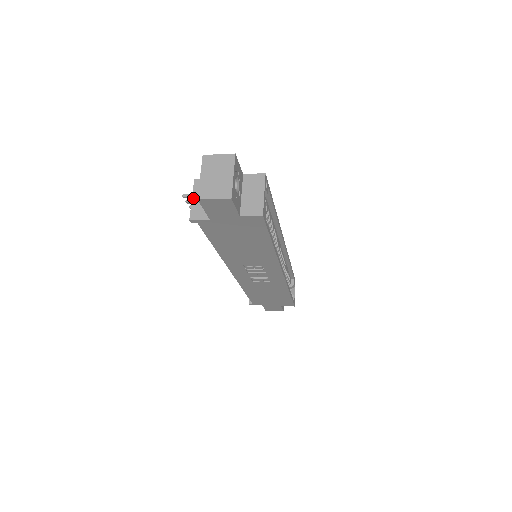
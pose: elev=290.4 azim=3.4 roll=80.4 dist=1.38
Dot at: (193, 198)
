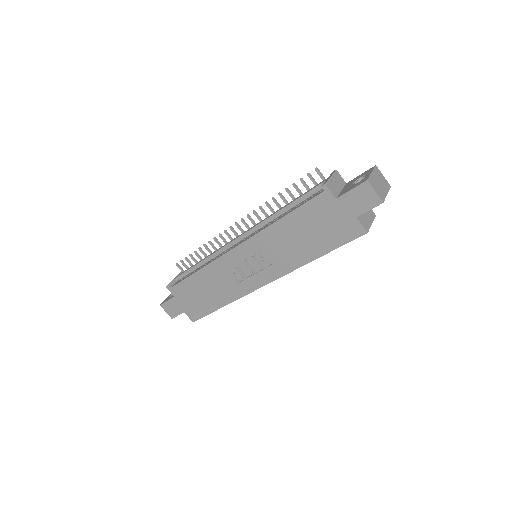
Dot at: (332, 177)
